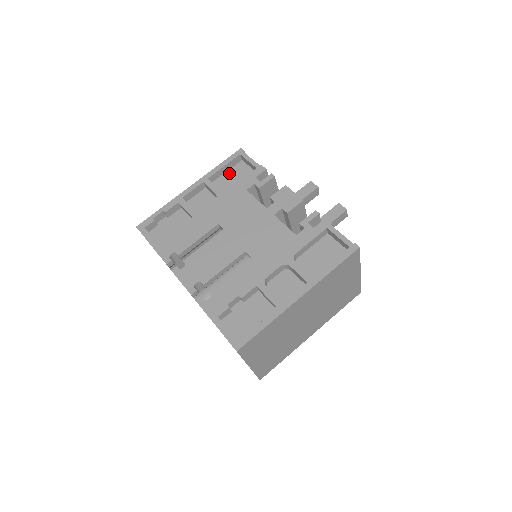
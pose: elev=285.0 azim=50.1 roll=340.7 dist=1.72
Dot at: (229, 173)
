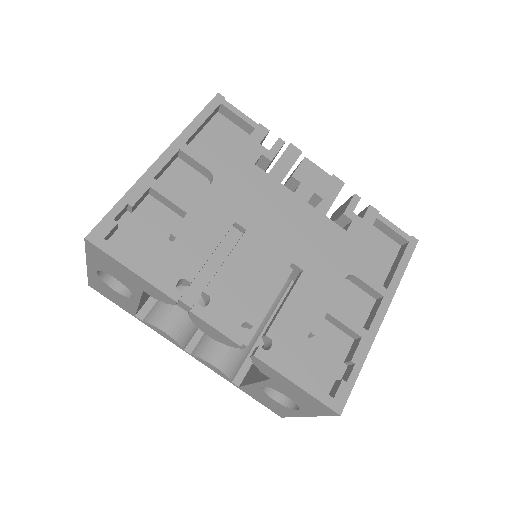
Dot at: (207, 133)
